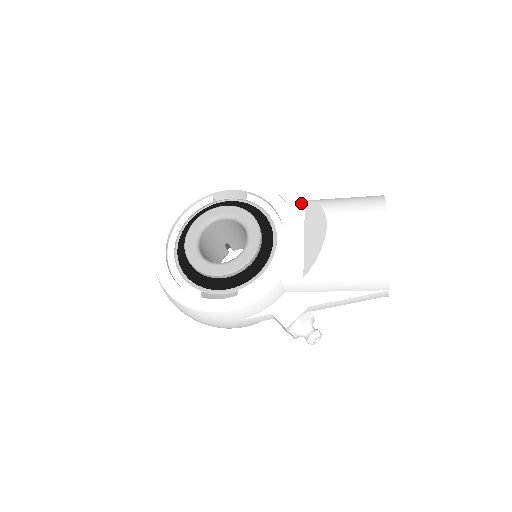
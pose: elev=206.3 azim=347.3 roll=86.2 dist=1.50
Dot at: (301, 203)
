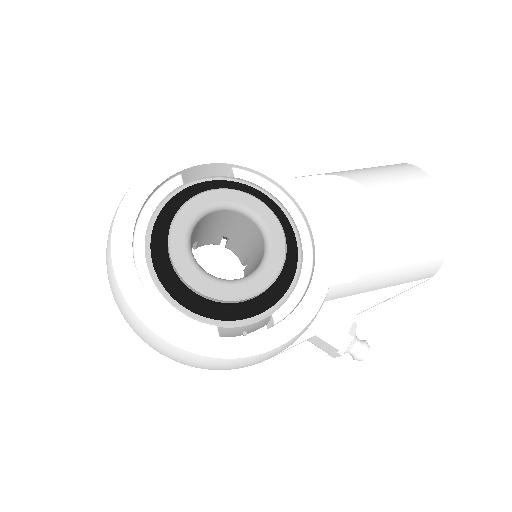
Dot at: (316, 178)
